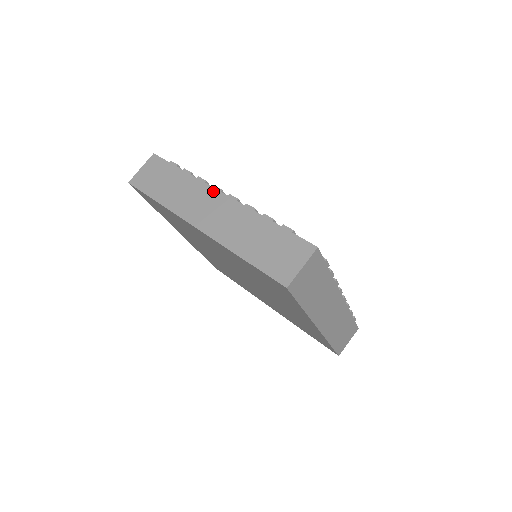
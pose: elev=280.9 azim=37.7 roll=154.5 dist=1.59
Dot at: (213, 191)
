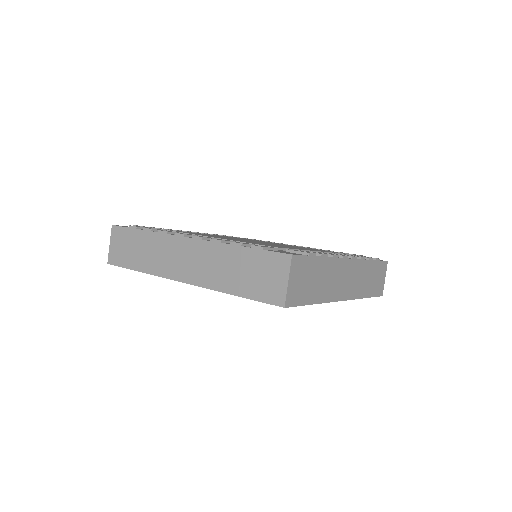
Dot at: (177, 239)
